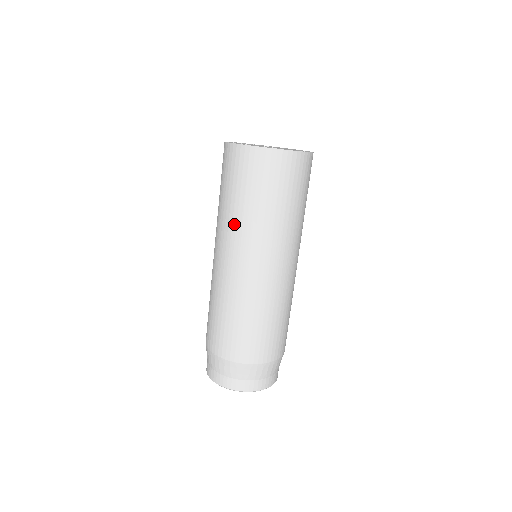
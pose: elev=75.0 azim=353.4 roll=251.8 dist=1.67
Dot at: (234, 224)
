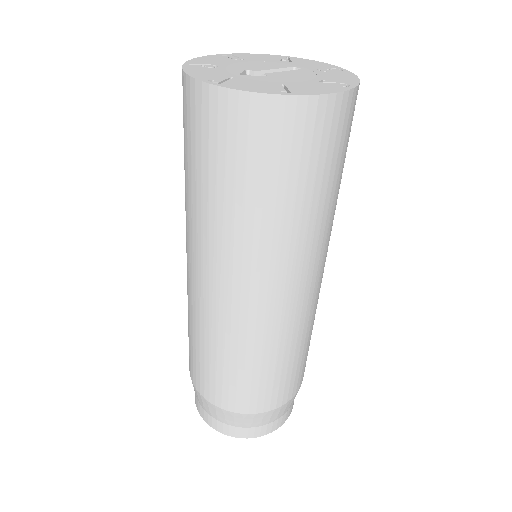
Dot at: (185, 202)
